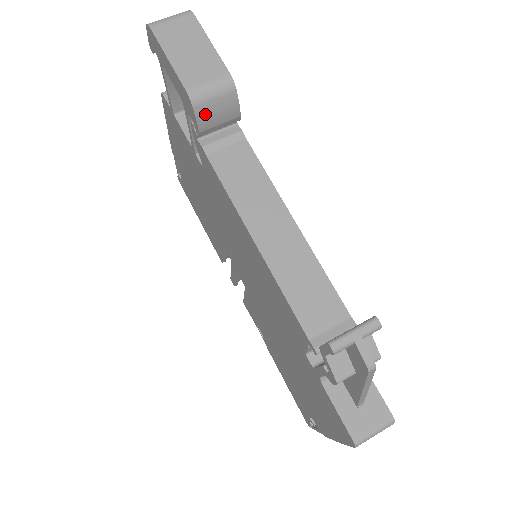
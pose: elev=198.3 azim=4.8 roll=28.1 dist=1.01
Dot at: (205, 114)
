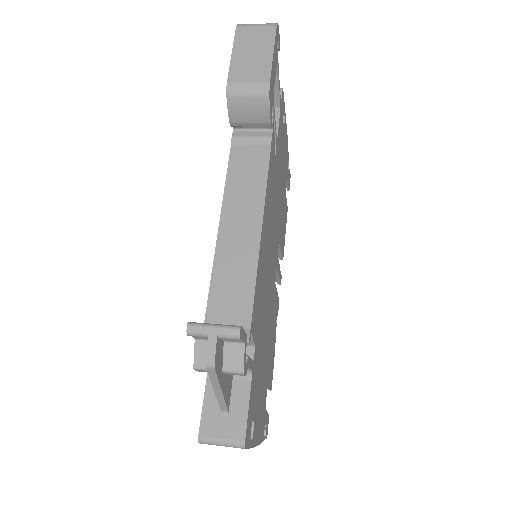
Dot at: (237, 108)
